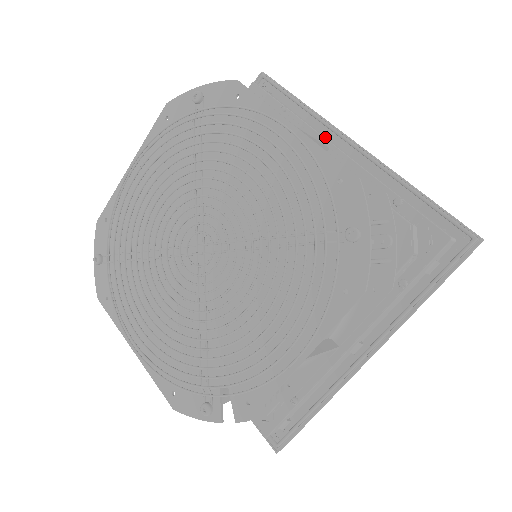
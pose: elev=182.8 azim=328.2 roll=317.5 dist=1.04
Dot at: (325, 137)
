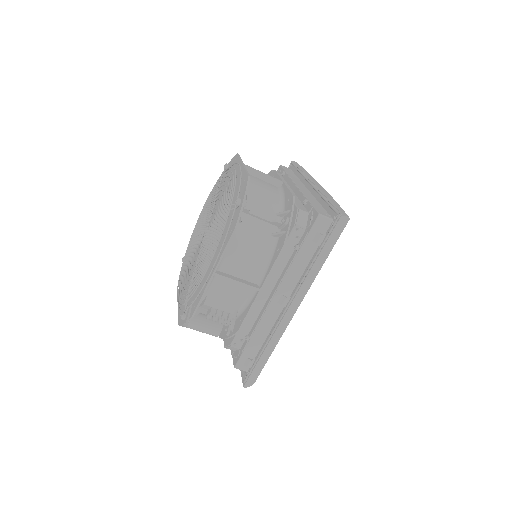
Dot at: (298, 183)
